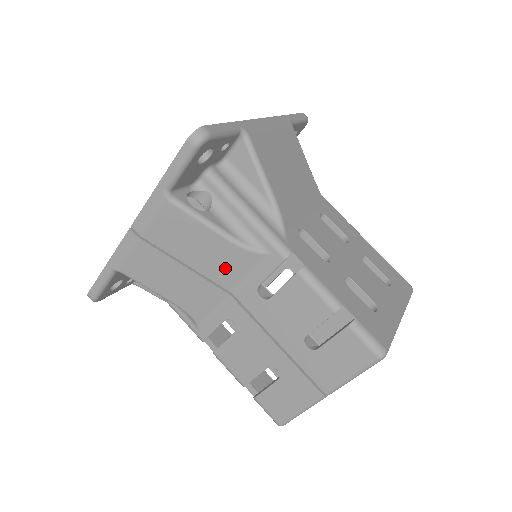
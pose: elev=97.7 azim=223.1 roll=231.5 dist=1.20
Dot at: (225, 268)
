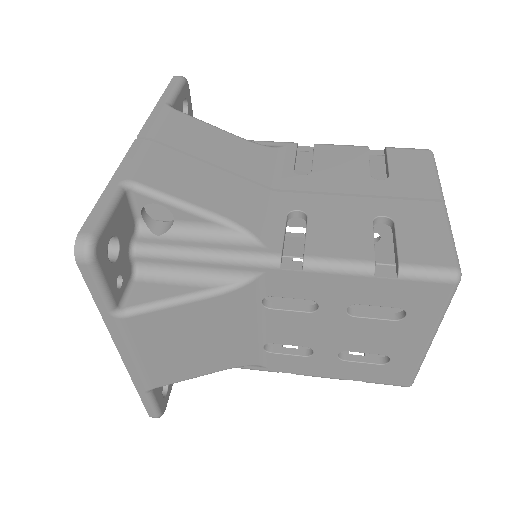
Dot at: (253, 163)
